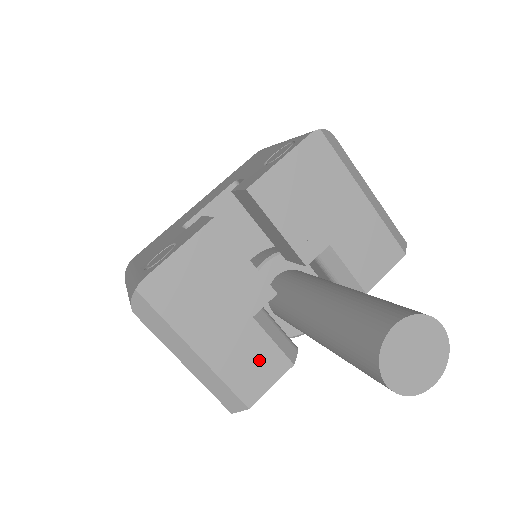
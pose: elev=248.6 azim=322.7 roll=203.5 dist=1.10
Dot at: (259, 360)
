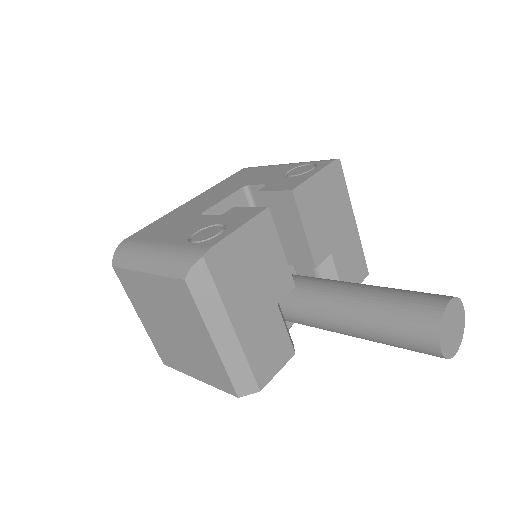
Dot at: (274, 345)
